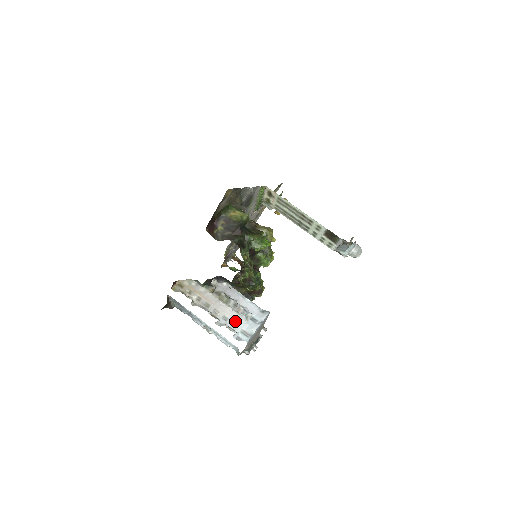
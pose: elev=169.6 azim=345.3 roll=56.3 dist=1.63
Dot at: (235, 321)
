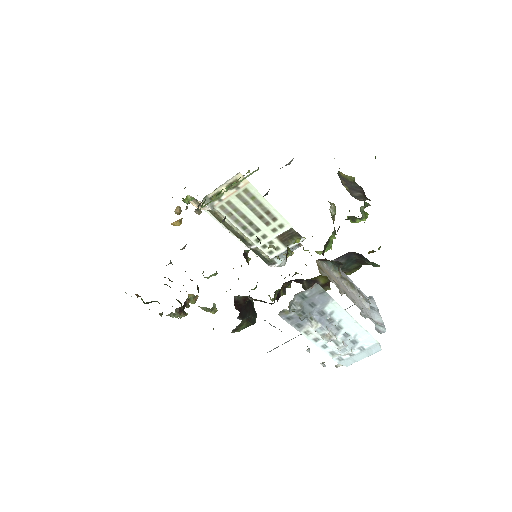
Dot at: (366, 311)
